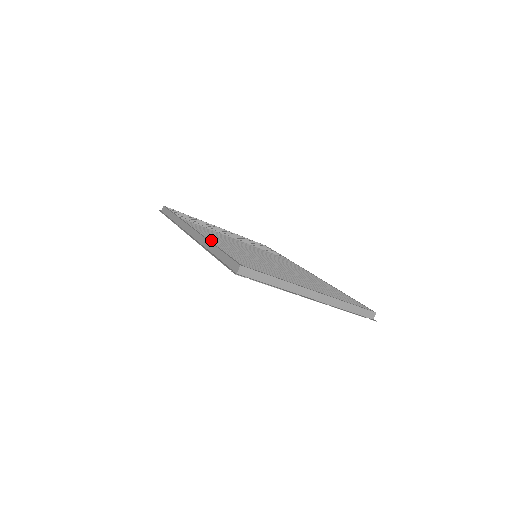
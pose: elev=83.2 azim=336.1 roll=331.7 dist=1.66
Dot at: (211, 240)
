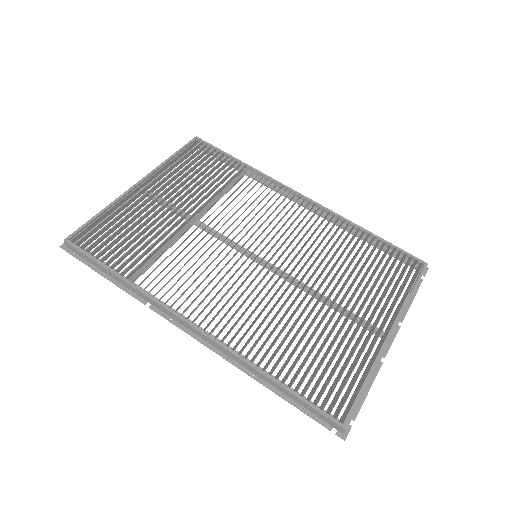
Dot at: occluded
